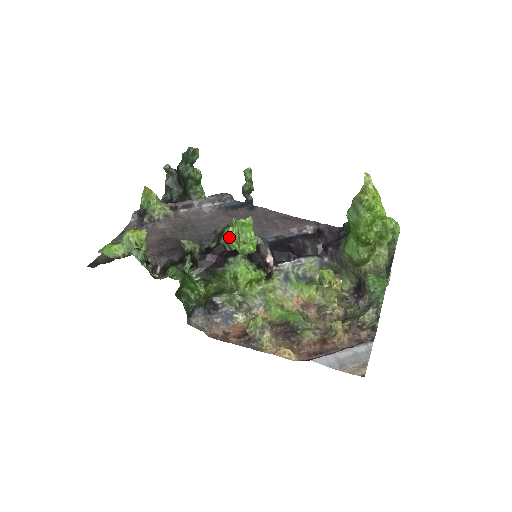
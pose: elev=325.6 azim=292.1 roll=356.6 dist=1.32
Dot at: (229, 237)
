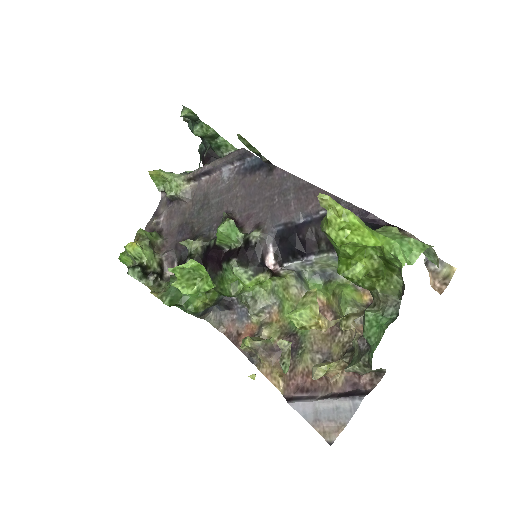
Dot at: (173, 285)
